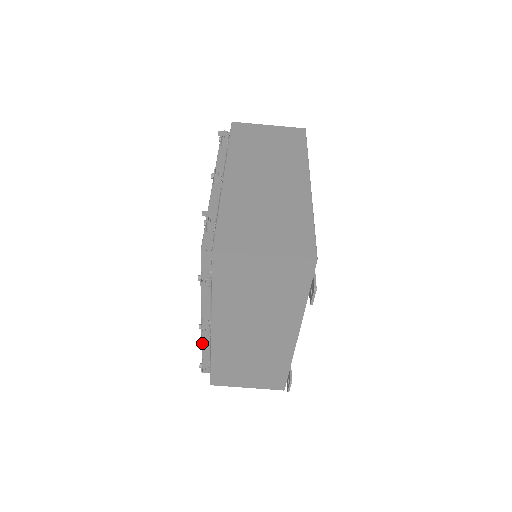
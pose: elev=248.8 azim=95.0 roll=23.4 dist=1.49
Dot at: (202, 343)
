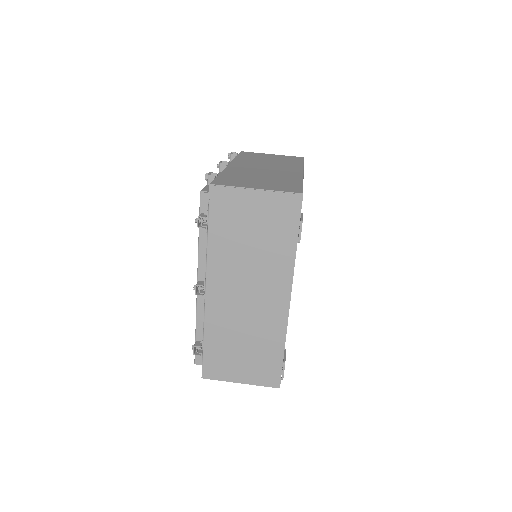
Dot at: (196, 318)
